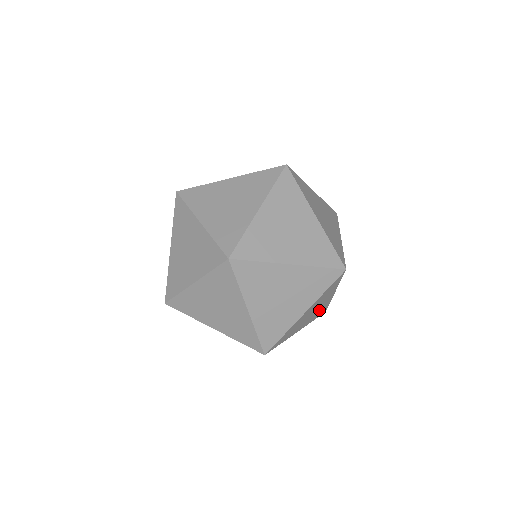
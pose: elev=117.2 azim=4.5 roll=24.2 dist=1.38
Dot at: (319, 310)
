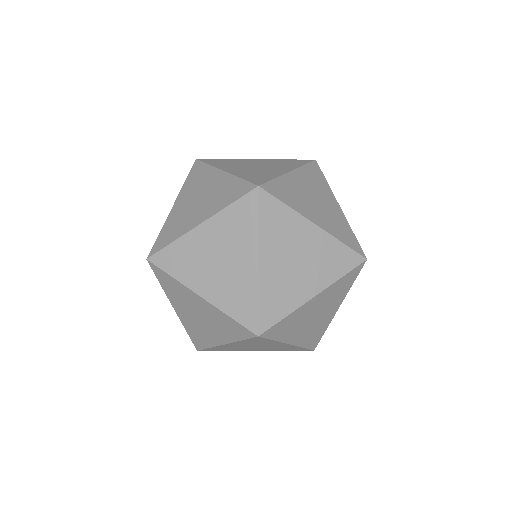
Dot at: occluded
